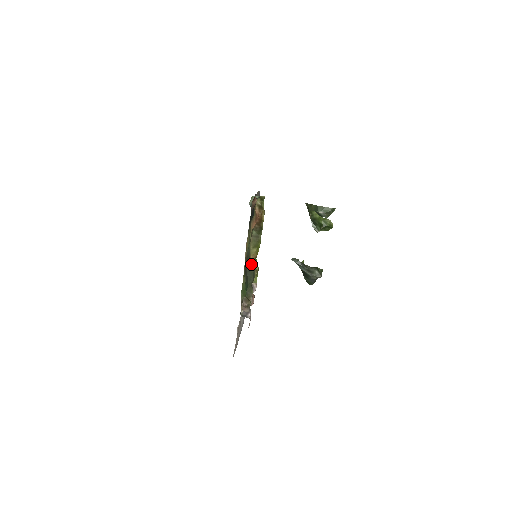
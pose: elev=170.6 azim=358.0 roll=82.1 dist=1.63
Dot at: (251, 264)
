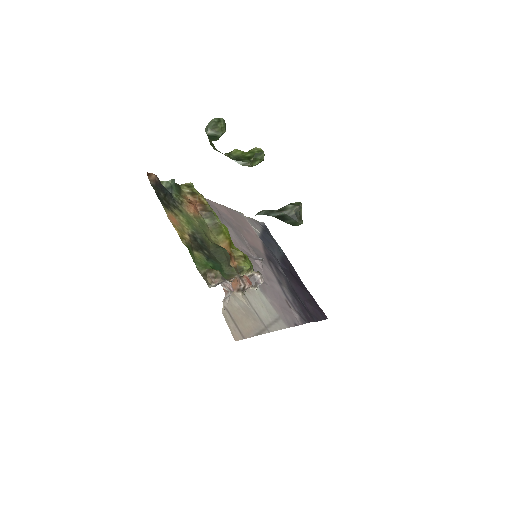
Dot at: (217, 247)
